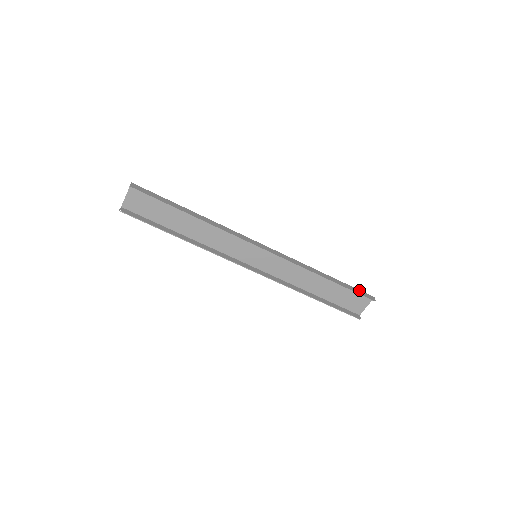
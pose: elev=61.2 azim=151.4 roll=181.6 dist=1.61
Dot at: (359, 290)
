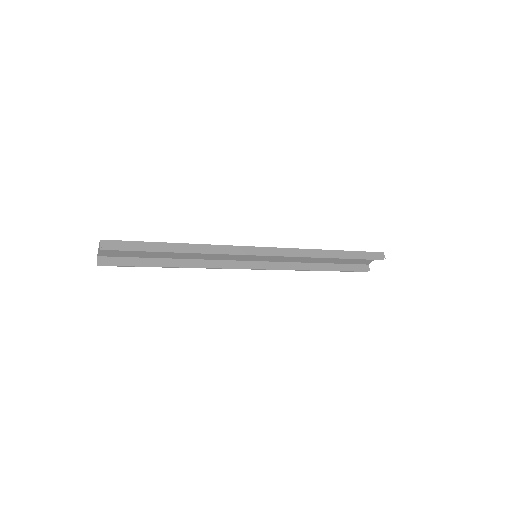
Dot at: (368, 252)
